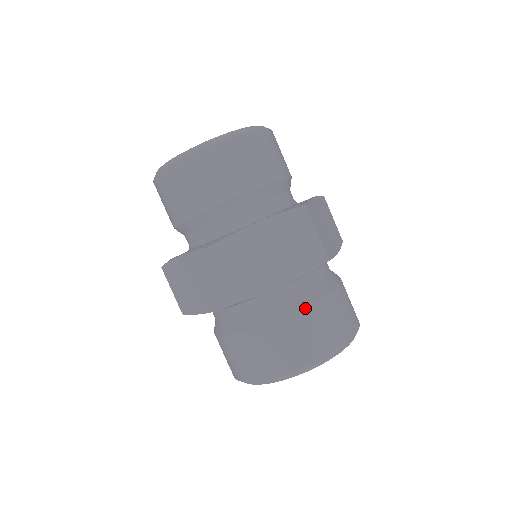
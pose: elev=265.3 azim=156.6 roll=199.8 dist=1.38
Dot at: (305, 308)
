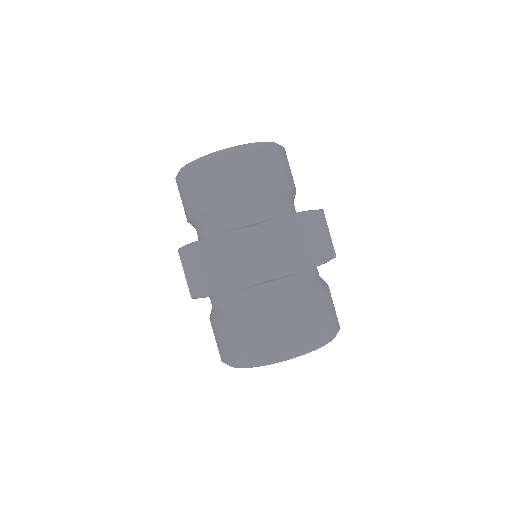
Dot at: (315, 295)
